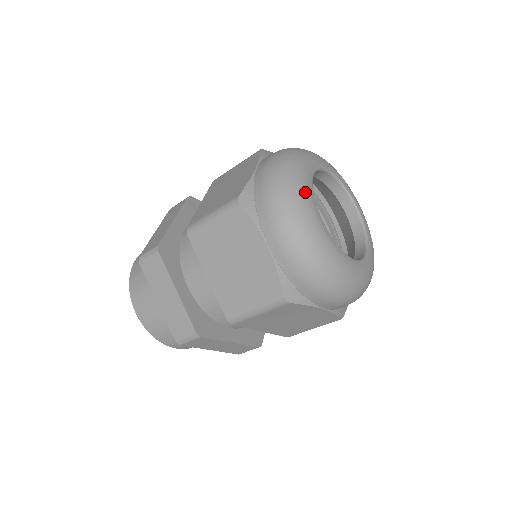
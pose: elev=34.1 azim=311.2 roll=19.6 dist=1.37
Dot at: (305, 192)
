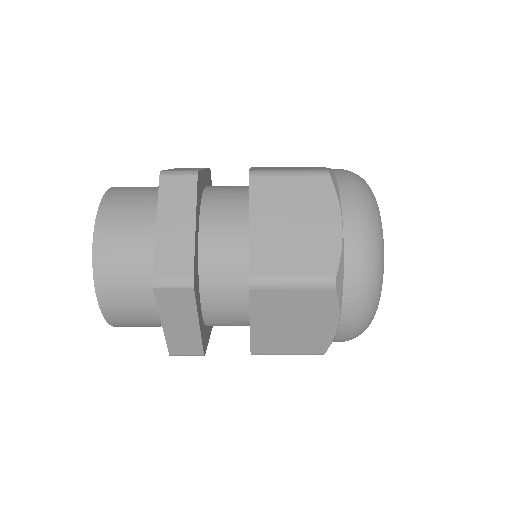
Dot at: occluded
